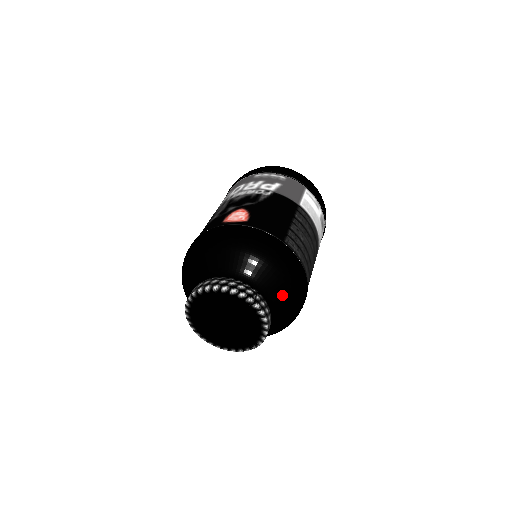
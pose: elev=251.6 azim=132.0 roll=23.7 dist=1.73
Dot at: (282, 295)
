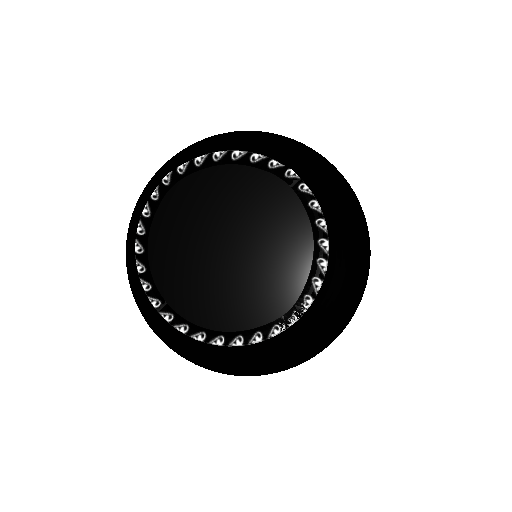
Dot at: (340, 220)
